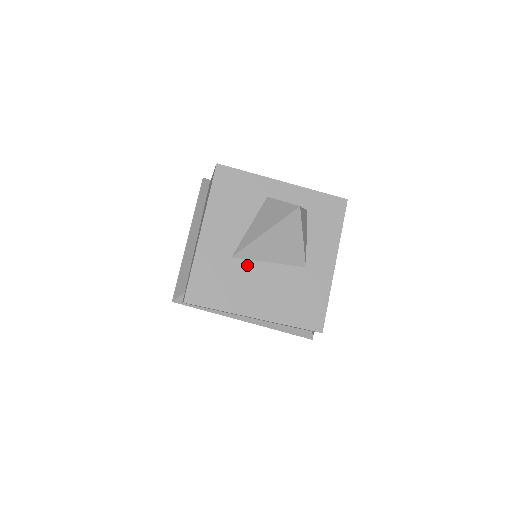
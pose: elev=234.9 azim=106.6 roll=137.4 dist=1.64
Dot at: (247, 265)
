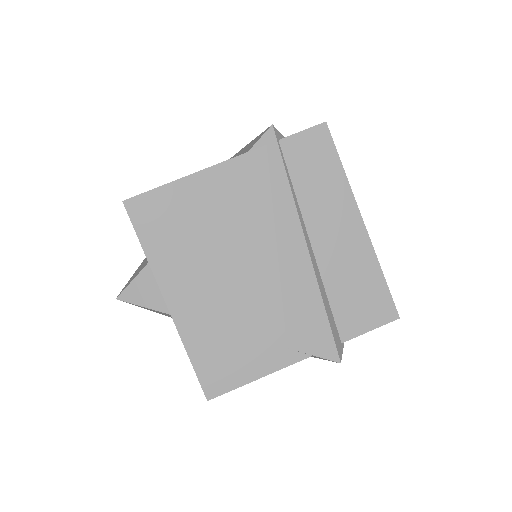
Dot at: occluded
